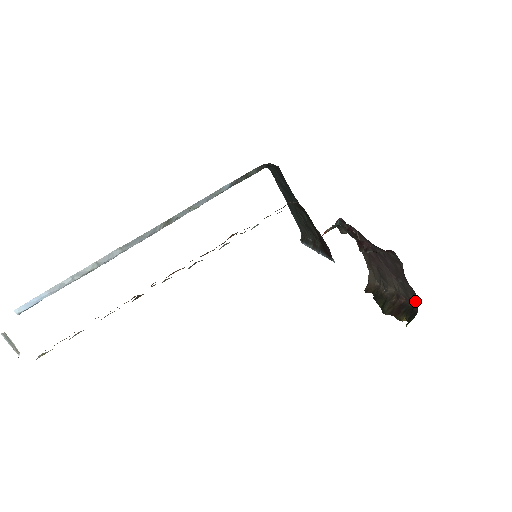
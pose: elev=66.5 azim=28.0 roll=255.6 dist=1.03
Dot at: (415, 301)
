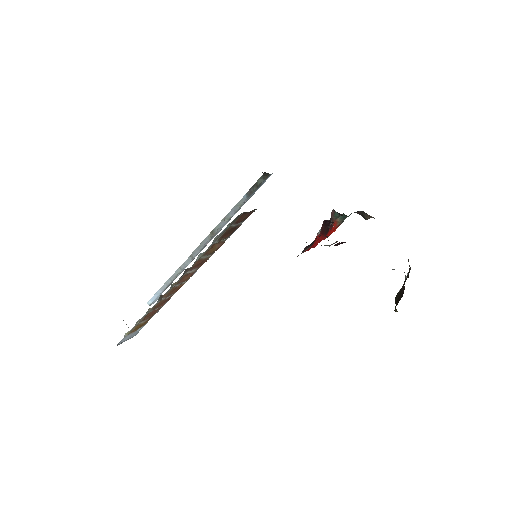
Dot at: occluded
